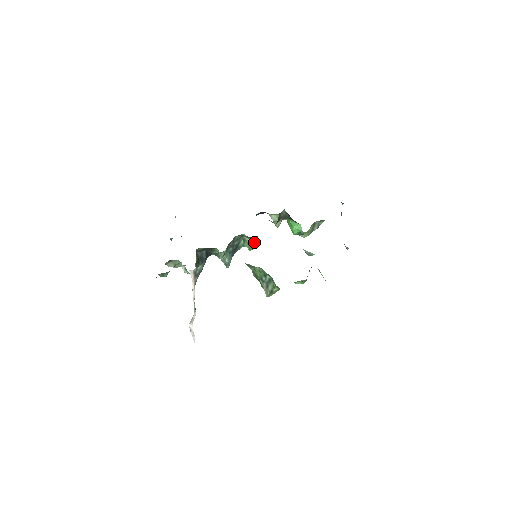
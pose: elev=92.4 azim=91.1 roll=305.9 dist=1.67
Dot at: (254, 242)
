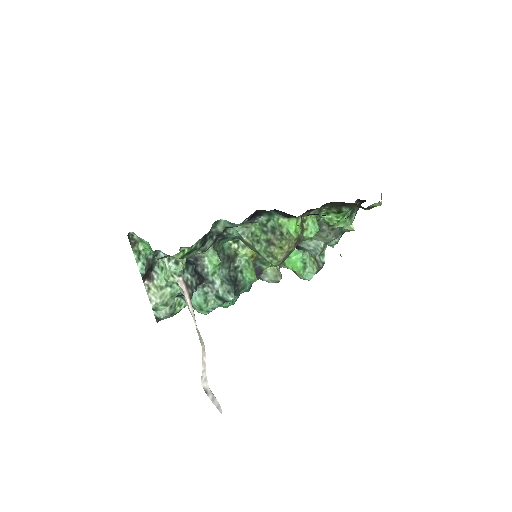
Dot at: (252, 267)
